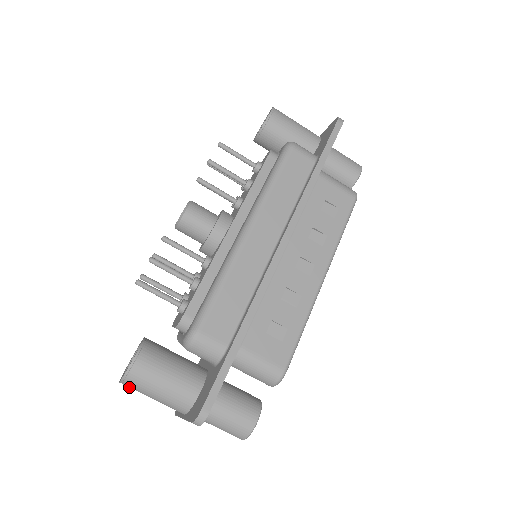
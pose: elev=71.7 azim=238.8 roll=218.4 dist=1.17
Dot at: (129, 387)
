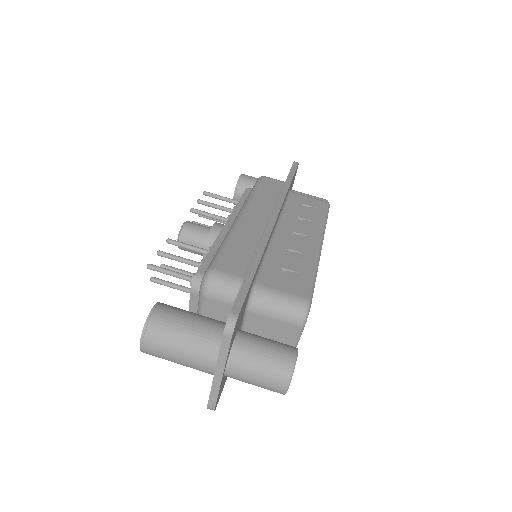
Dot at: (151, 348)
